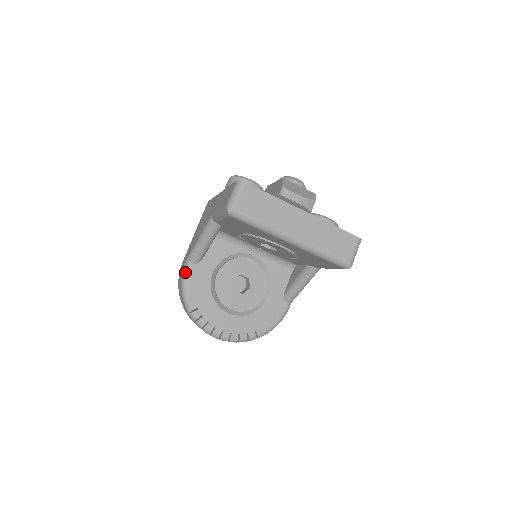
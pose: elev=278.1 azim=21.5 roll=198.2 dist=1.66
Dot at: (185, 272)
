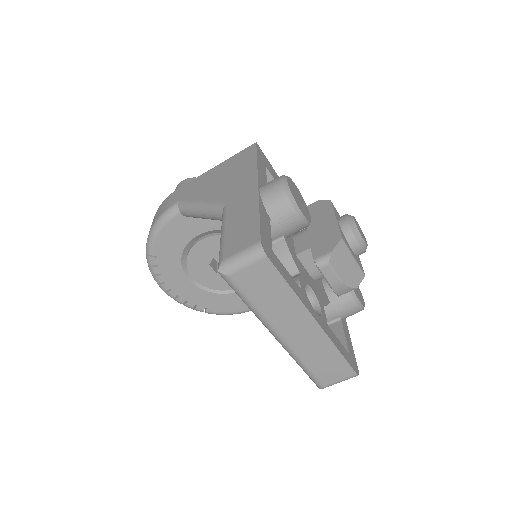
Dot at: (166, 215)
